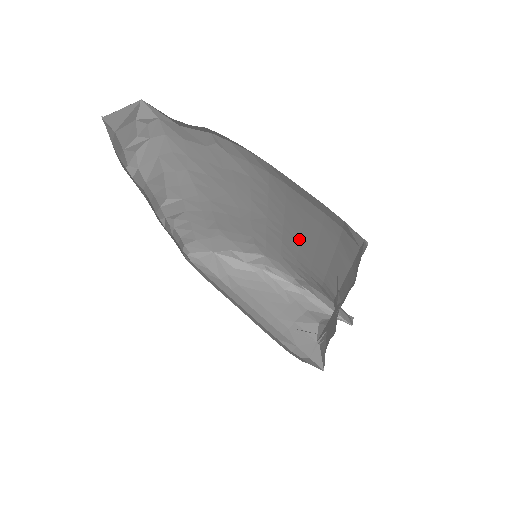
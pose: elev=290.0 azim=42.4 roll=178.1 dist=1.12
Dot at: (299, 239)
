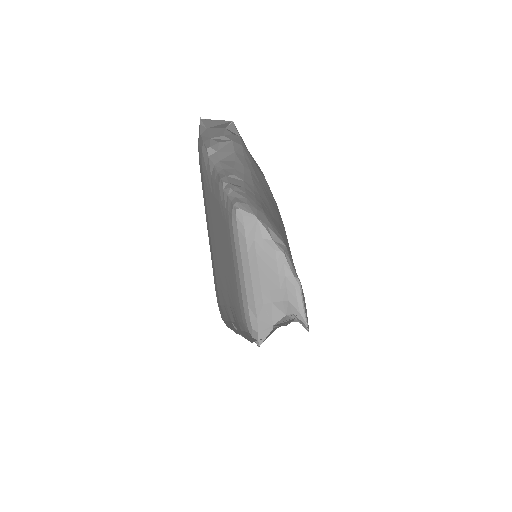
Dot at: occluded
